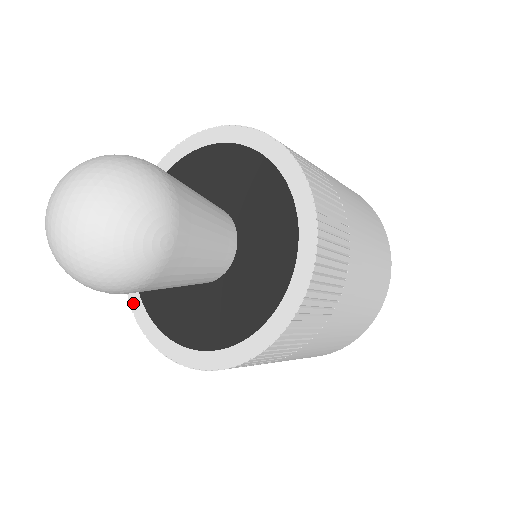
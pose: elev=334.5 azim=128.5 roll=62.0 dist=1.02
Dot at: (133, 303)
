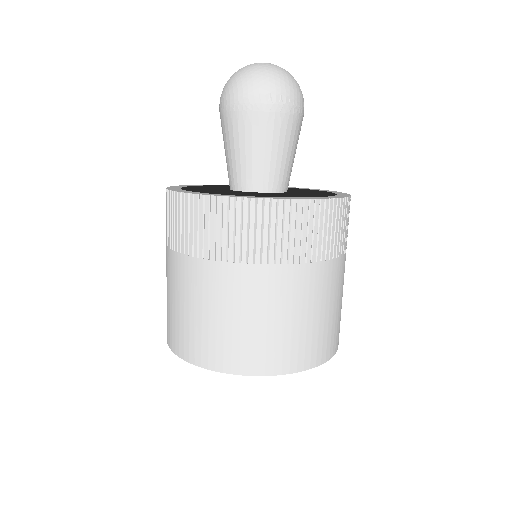
Dot at: (216, 195)
